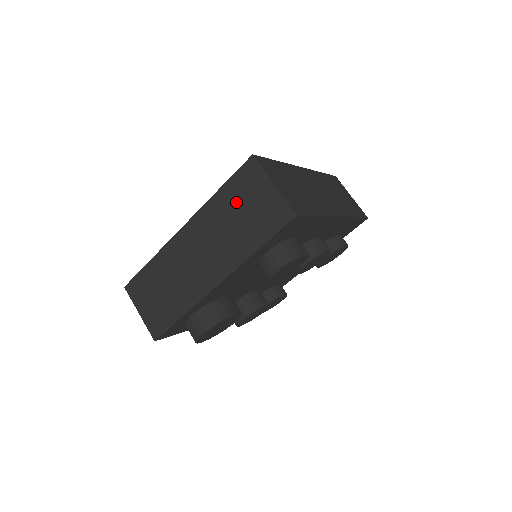
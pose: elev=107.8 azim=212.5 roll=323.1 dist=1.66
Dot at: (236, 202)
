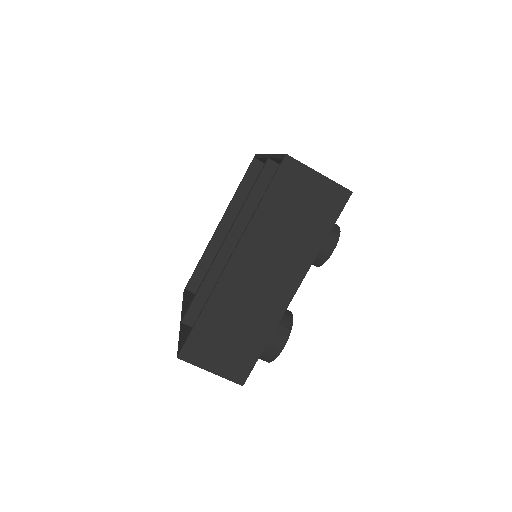
Dot at: (286, 206)
